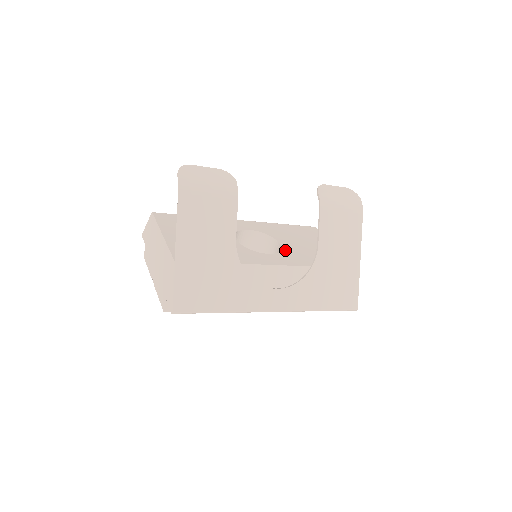
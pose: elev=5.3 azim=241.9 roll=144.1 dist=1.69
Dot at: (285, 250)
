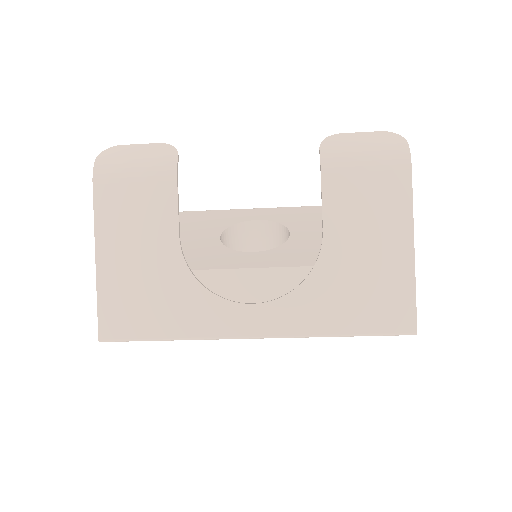
Dot at: (289, 244)
